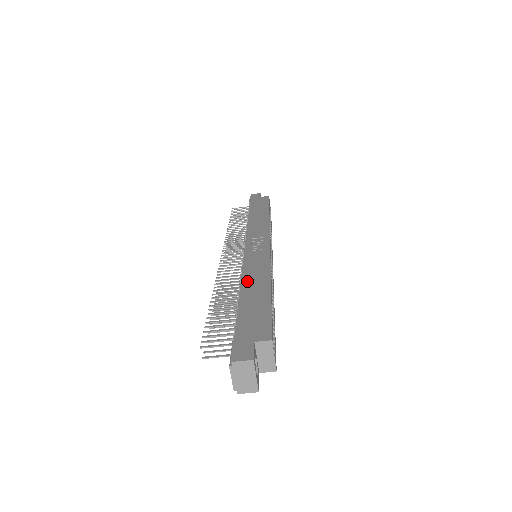
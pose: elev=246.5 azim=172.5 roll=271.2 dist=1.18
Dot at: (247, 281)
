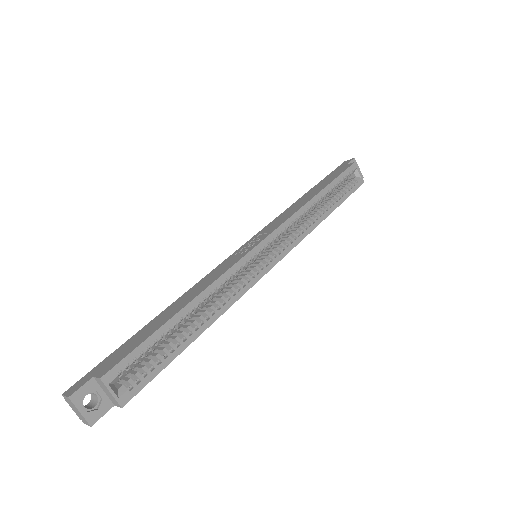
Dot at: (182, 297)
